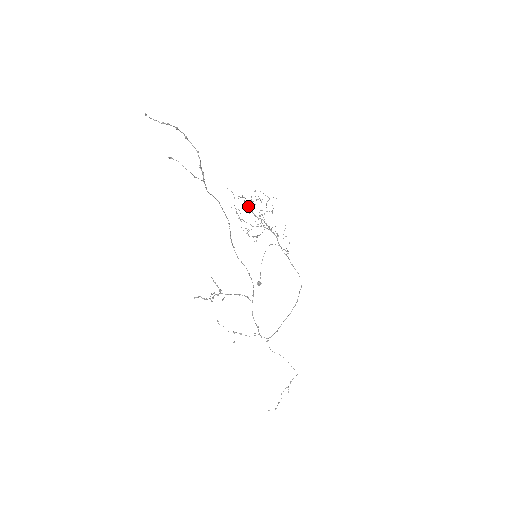
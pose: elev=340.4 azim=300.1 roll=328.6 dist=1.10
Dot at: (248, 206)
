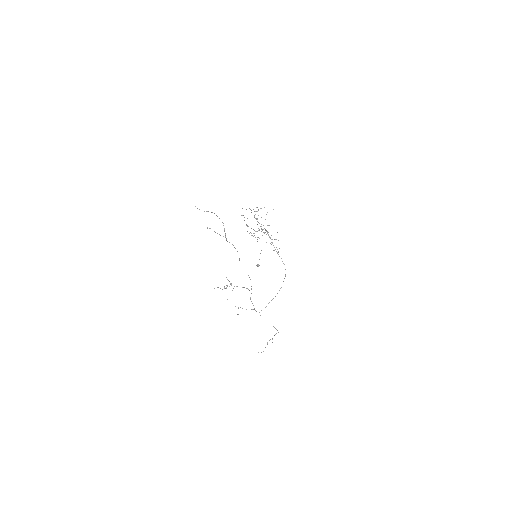
Dot at: occluded
